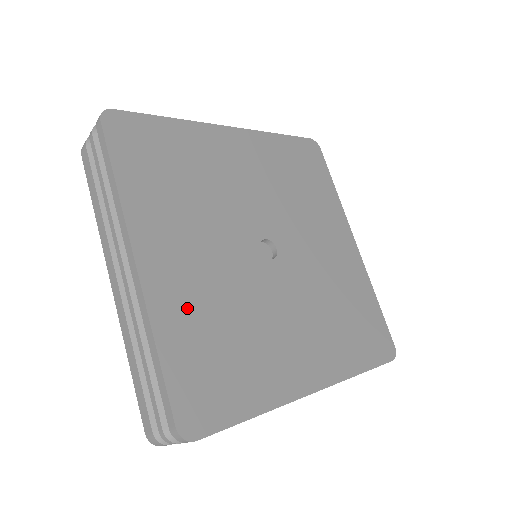
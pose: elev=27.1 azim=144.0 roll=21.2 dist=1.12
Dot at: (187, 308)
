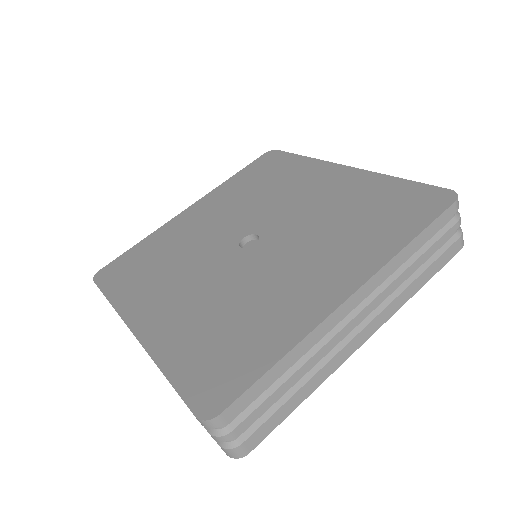
Dot at: (183, 330)
